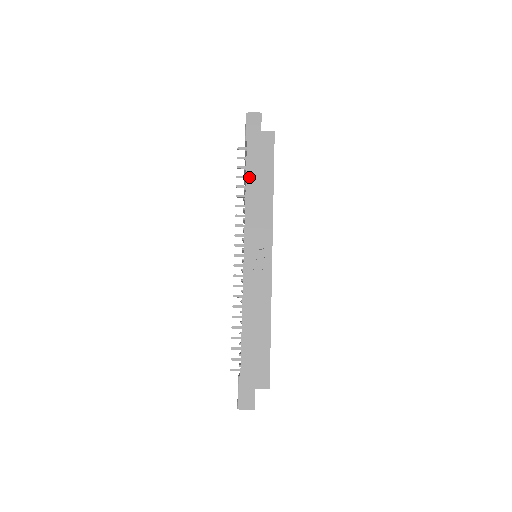
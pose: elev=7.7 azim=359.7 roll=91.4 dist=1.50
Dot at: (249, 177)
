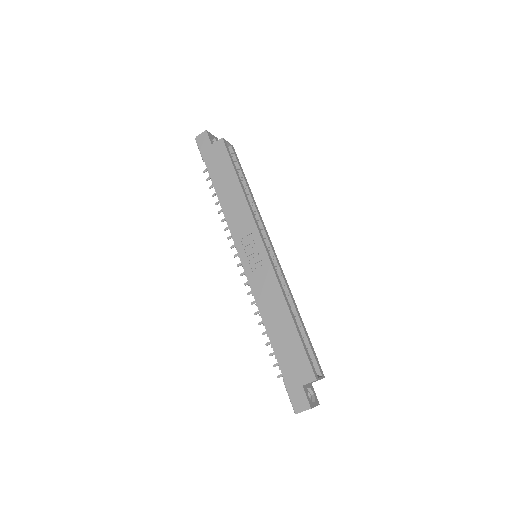
Dot at: (218, 190)
